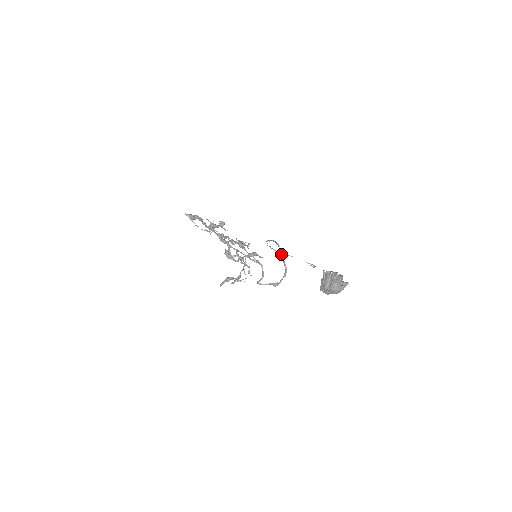
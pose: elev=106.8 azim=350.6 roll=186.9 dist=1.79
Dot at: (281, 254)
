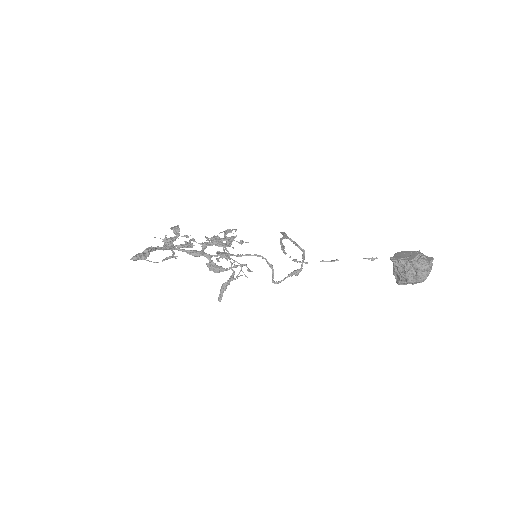
Dot at: (290, 239)
